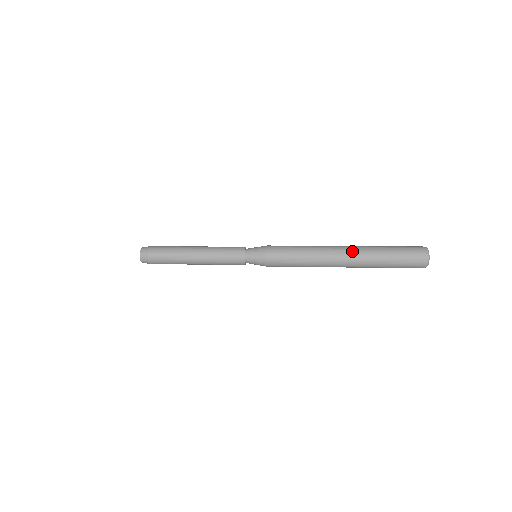
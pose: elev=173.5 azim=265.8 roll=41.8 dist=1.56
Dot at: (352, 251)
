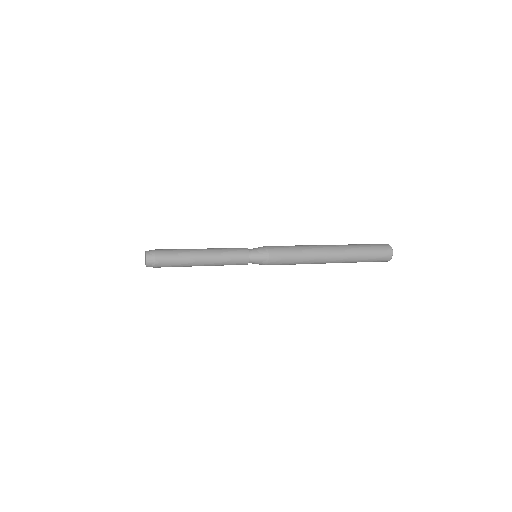
Dot at: (335, 245)
